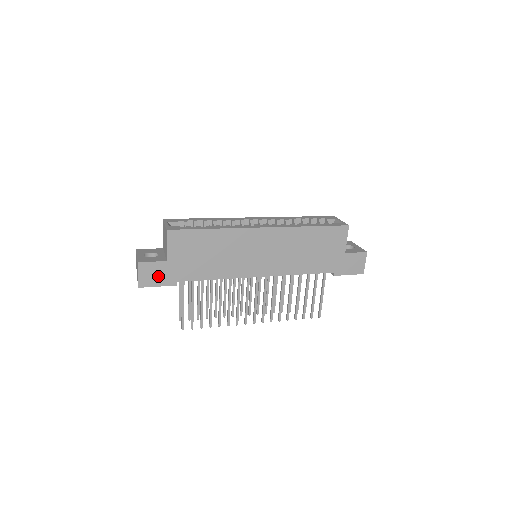
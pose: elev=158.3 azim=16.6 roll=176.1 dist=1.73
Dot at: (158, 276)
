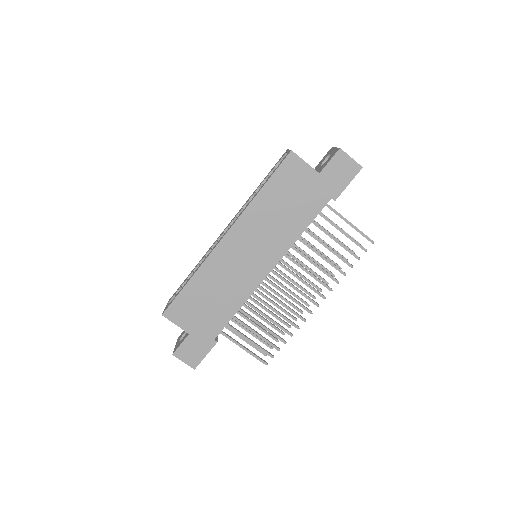
Dot at: (197, 349)
